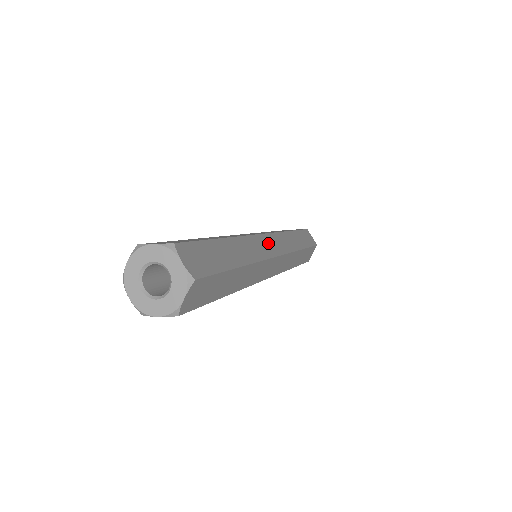
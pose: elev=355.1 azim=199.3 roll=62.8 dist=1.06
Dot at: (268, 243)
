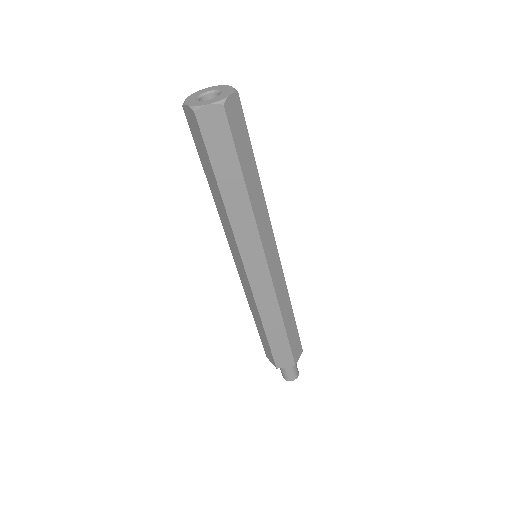
Dot at: occluded
